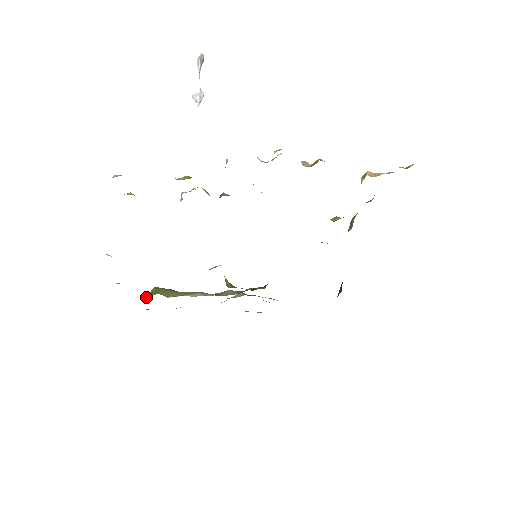
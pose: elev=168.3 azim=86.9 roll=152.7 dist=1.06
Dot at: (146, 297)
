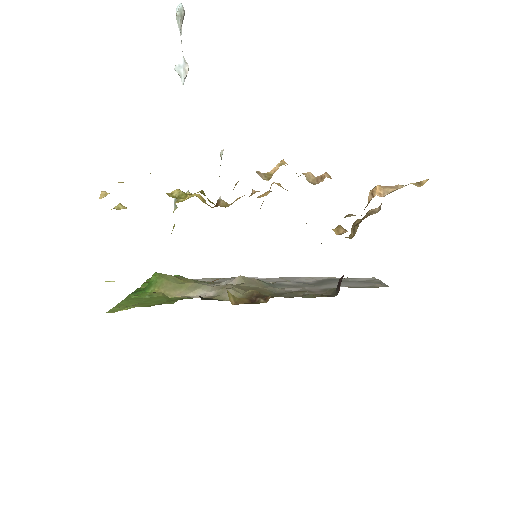
Dot at: (148, 291)
